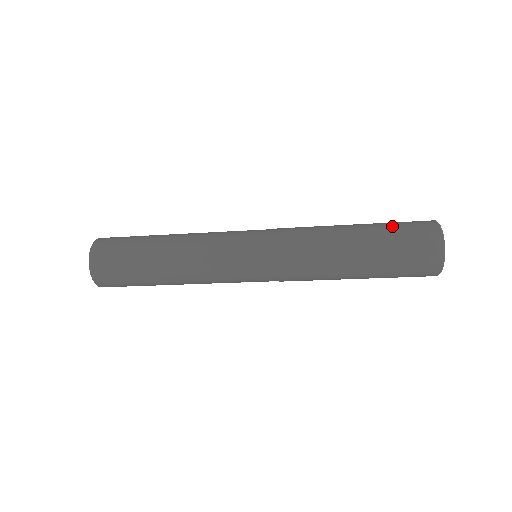
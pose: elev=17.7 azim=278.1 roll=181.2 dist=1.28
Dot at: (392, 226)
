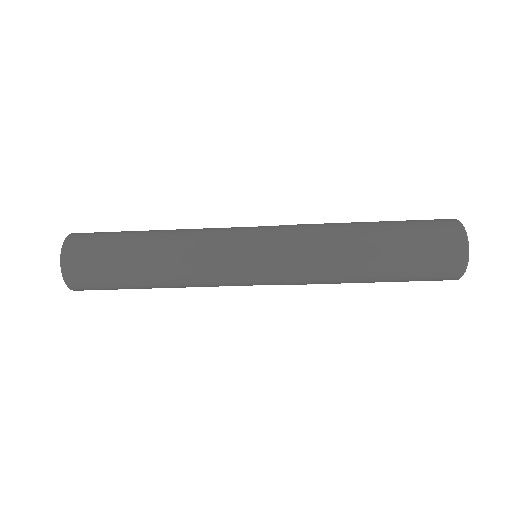
Dot at: (415, 243)
